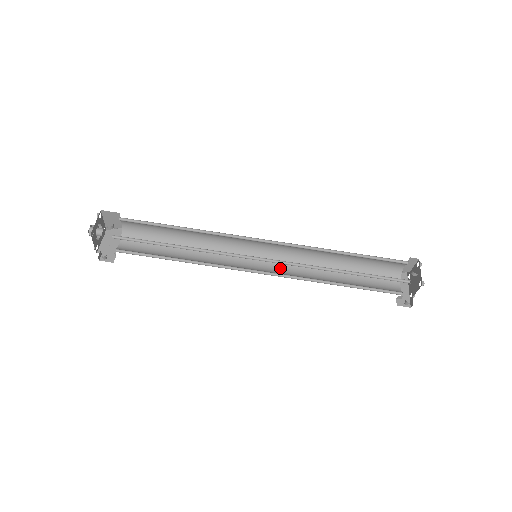
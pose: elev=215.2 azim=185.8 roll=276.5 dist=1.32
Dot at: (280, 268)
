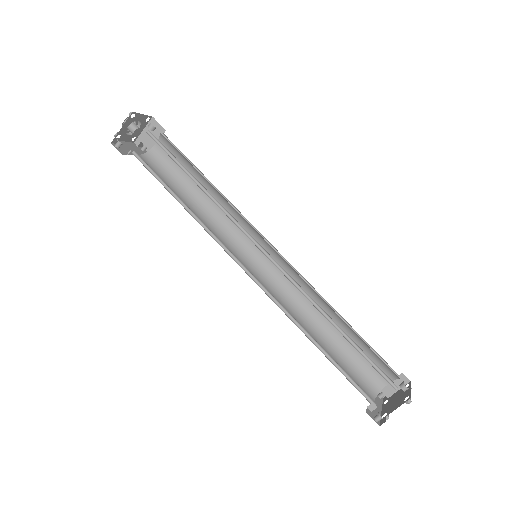
Dot at: occluded
